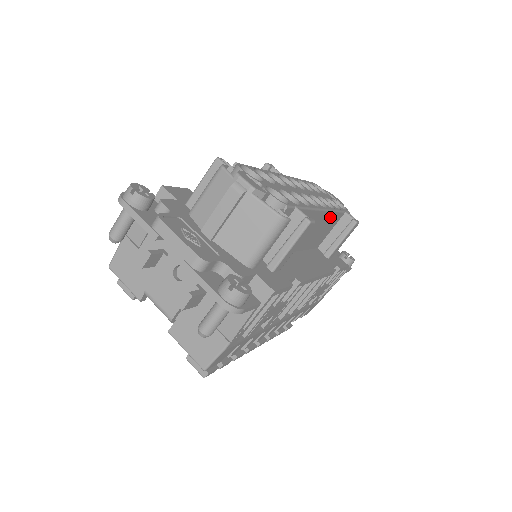
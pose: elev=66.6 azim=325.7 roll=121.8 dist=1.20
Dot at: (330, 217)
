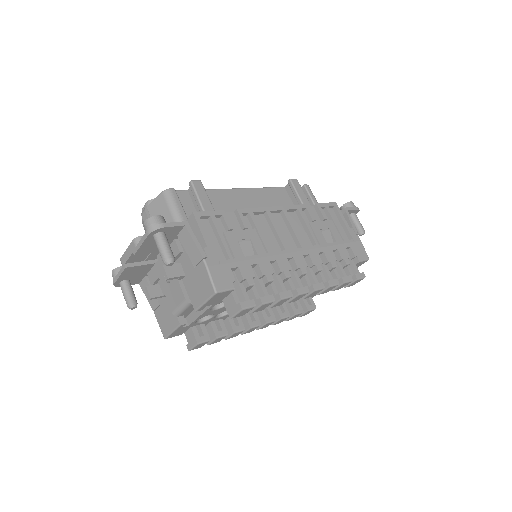
Dot at: (264, 193)
